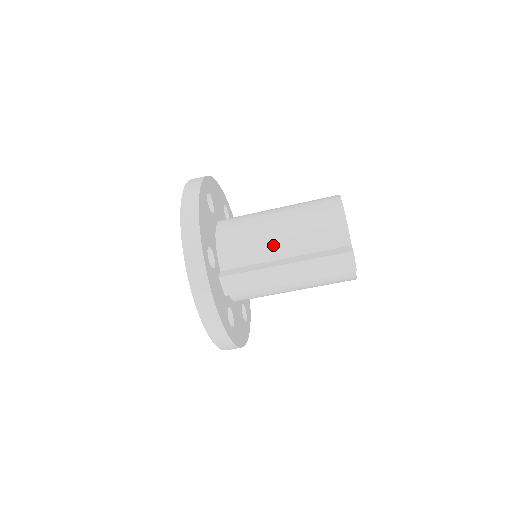
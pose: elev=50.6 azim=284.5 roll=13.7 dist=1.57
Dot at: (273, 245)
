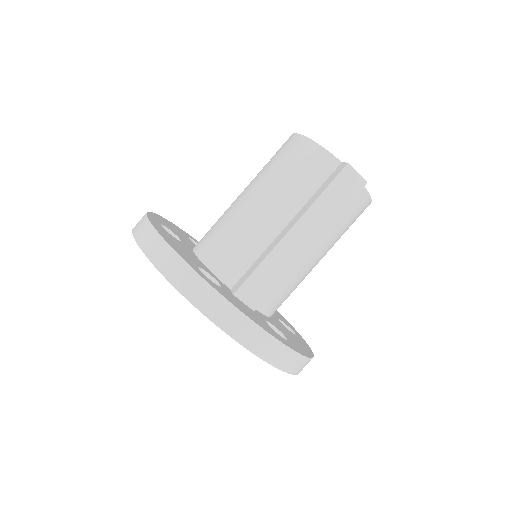
Dot at: (264, 222)
